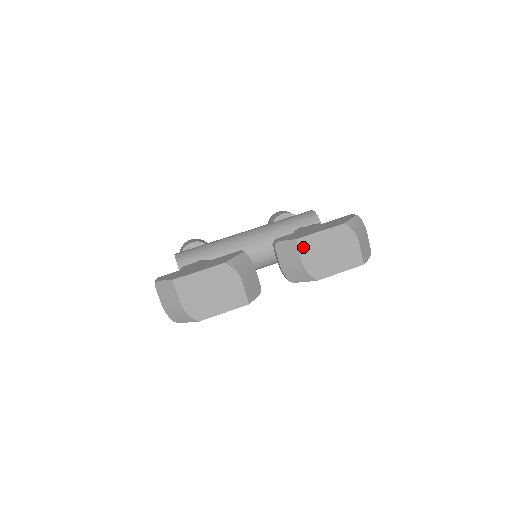
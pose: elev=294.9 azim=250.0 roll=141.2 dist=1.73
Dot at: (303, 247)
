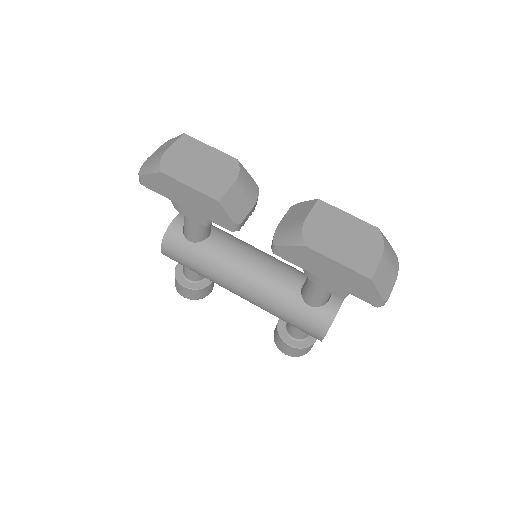
Dot at: (319, 209)
